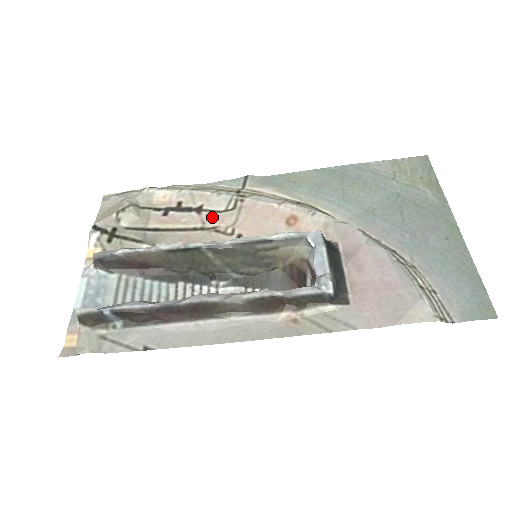
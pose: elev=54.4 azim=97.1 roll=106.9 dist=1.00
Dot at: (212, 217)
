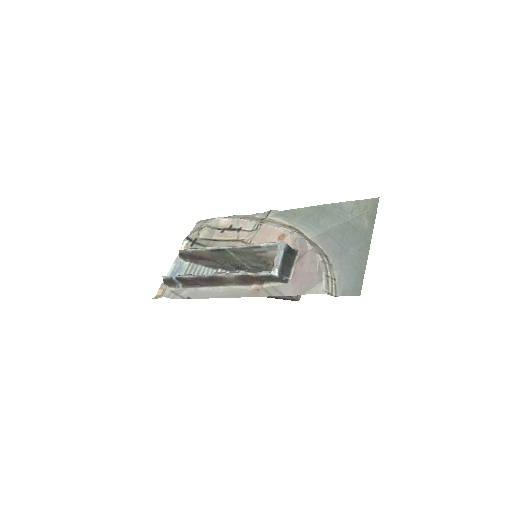
Dot at: (244, 234)
